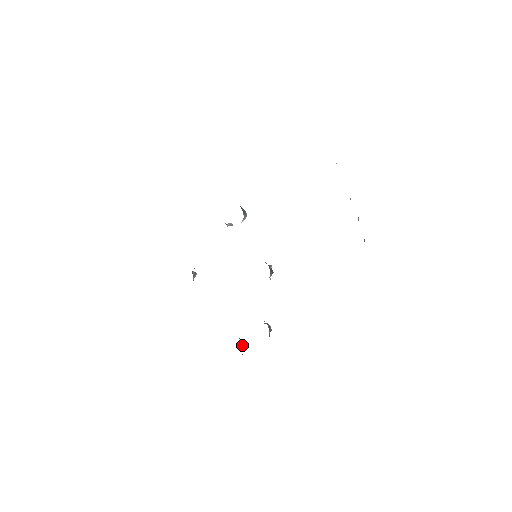
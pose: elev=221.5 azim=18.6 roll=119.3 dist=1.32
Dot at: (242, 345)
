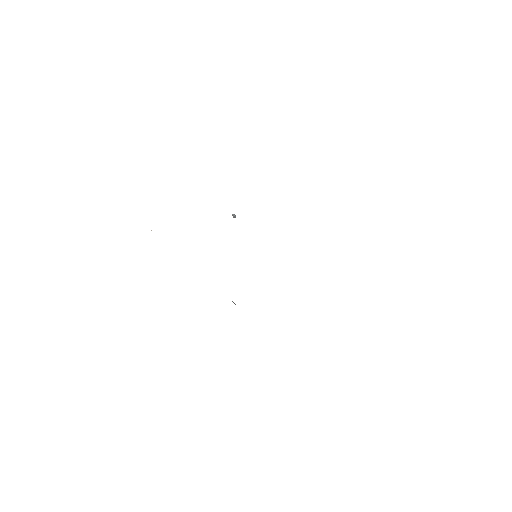
Dot at: occluded
